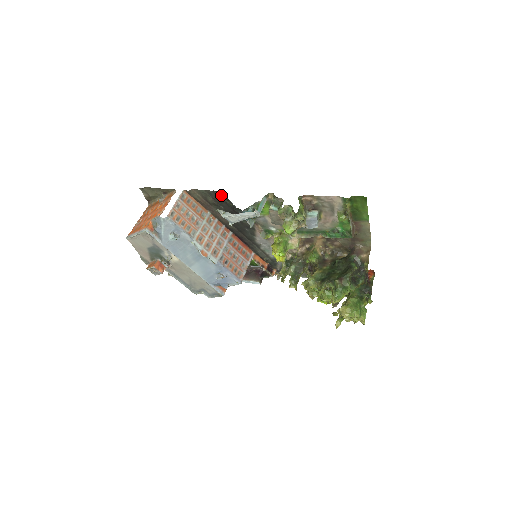
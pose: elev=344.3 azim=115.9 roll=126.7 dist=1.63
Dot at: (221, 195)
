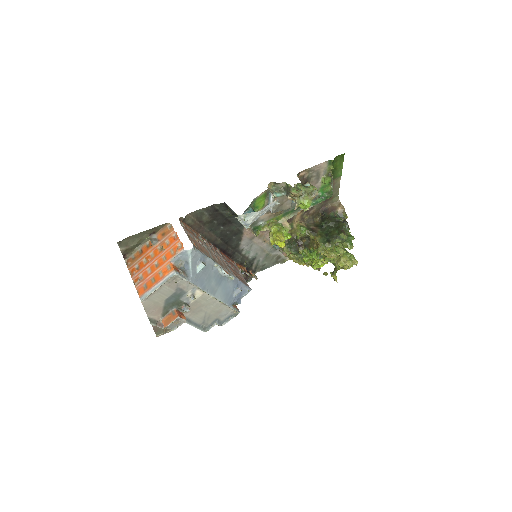
Dot at: (220, 206)
